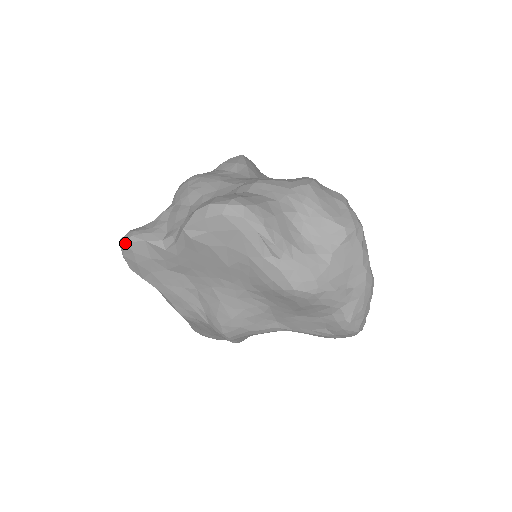
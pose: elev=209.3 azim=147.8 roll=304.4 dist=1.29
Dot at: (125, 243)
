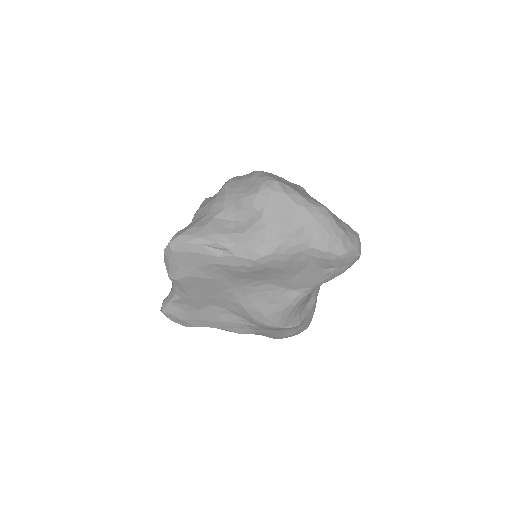
Dot at: (162, 312)
